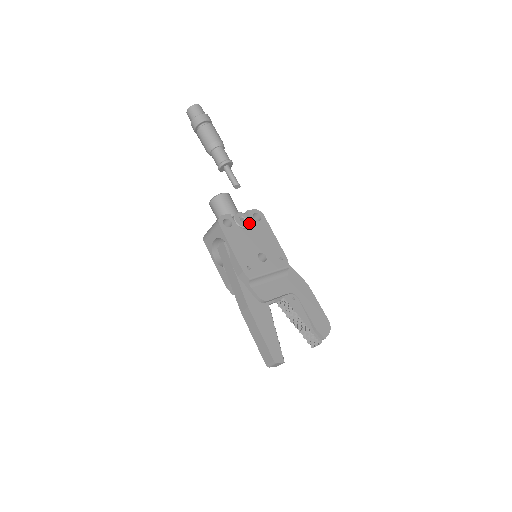
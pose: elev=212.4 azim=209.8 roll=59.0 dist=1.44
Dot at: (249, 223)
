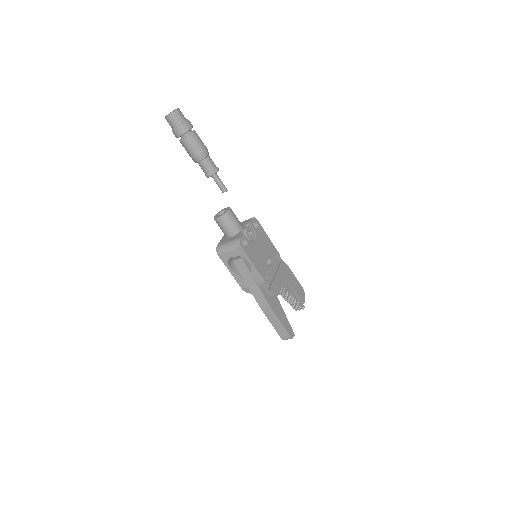
Dot at: (254, 234)
